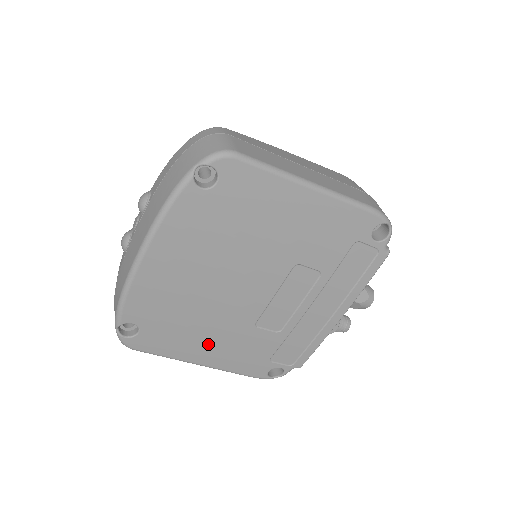
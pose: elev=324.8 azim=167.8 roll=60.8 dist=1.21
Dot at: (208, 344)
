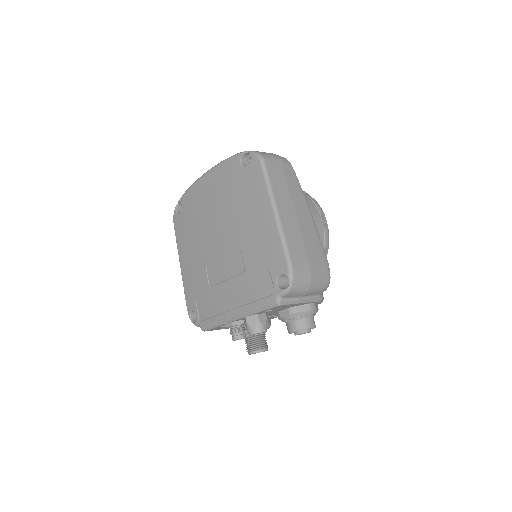
Dot at: (189, 254)
